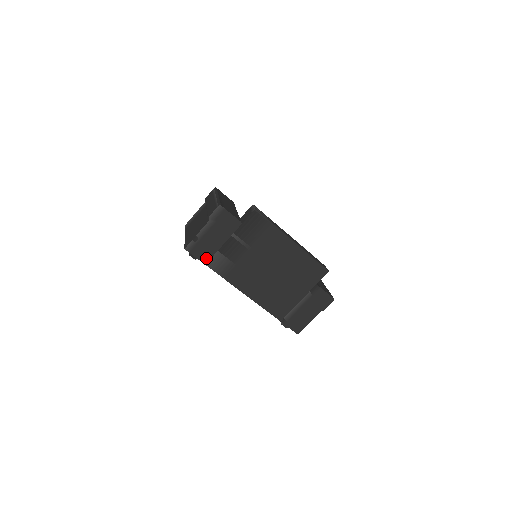
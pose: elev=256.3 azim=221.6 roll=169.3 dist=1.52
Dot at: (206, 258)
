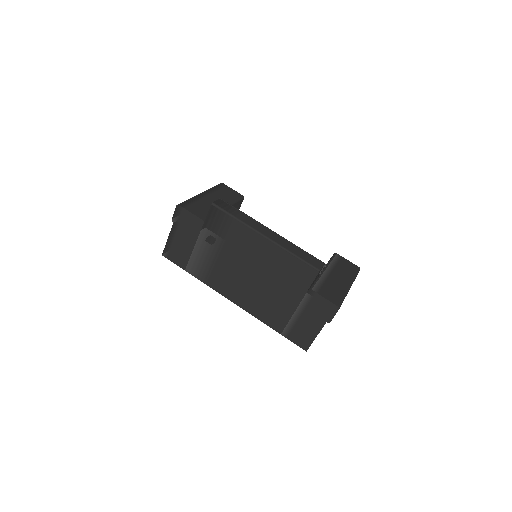
Dot at: (183, 263)
